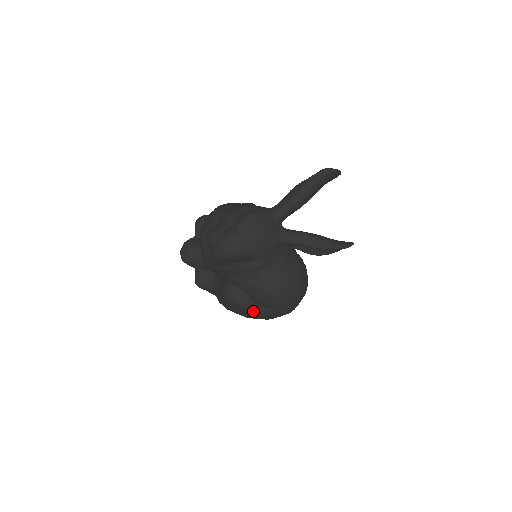
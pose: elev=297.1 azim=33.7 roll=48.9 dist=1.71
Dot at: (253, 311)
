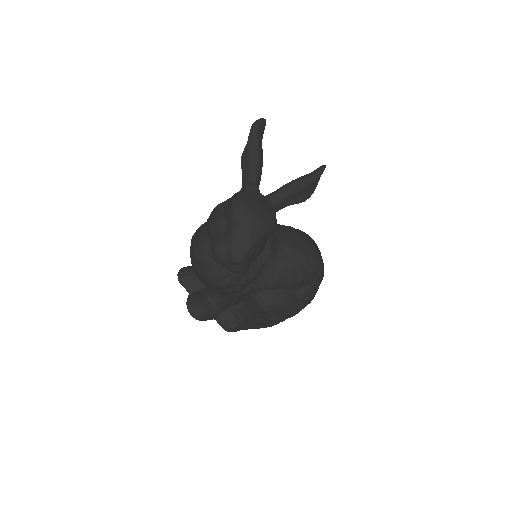
Dot at: (297, 300)
